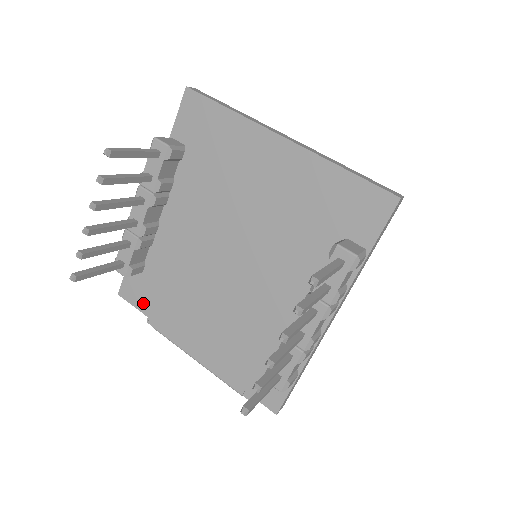
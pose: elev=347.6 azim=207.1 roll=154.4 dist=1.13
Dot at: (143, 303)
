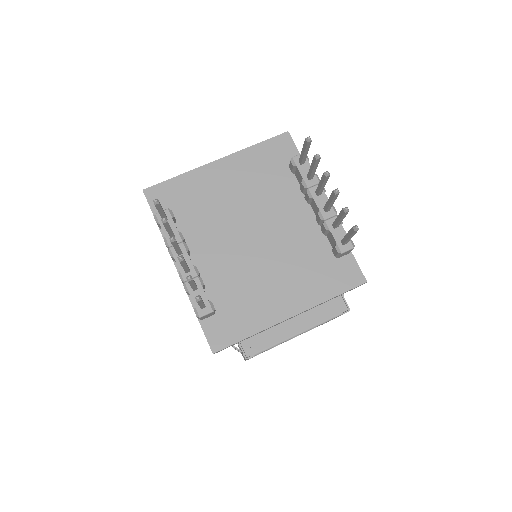
Dot at: (235, 334)
